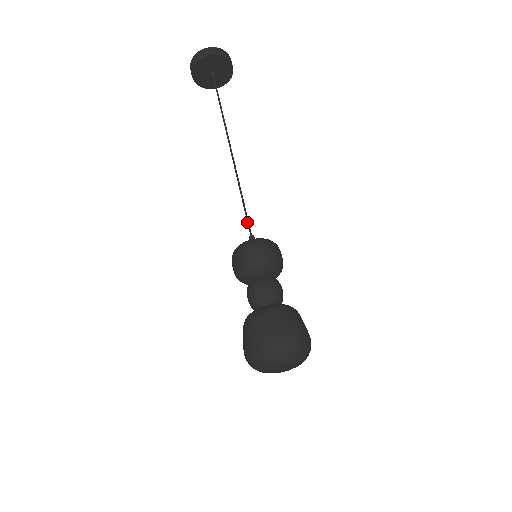
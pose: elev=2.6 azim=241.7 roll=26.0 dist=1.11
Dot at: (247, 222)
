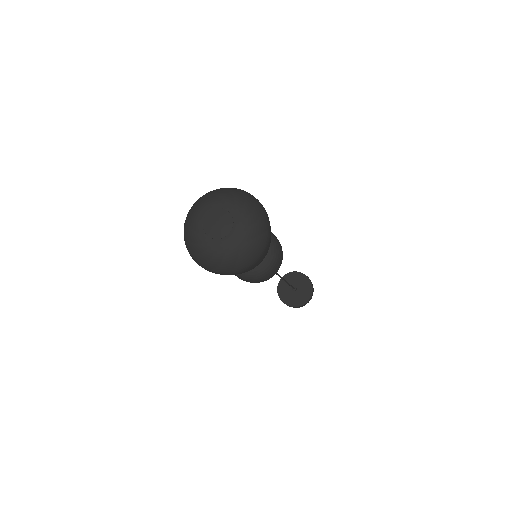
Dot at: occluded
